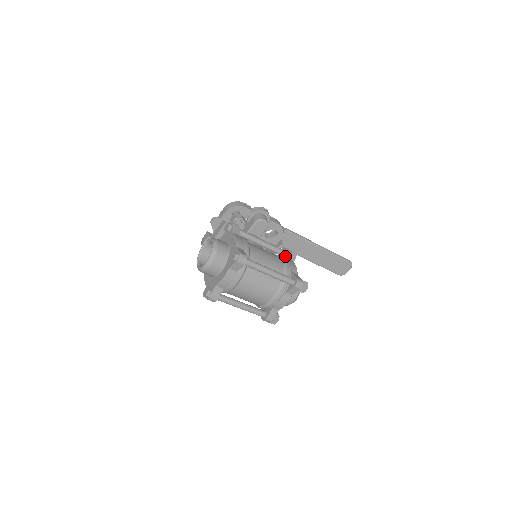
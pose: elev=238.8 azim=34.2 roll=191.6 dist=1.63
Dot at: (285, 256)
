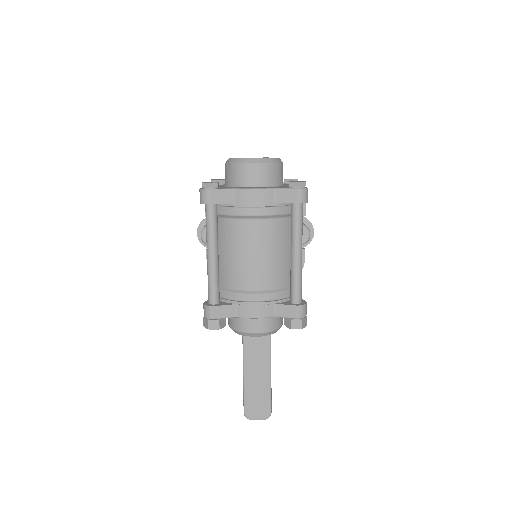
Dot at: occluded
